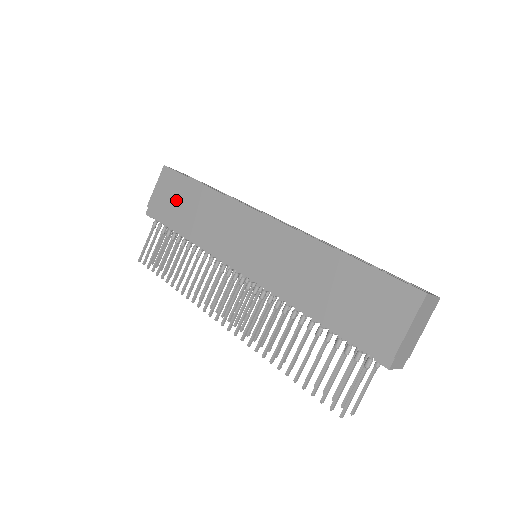
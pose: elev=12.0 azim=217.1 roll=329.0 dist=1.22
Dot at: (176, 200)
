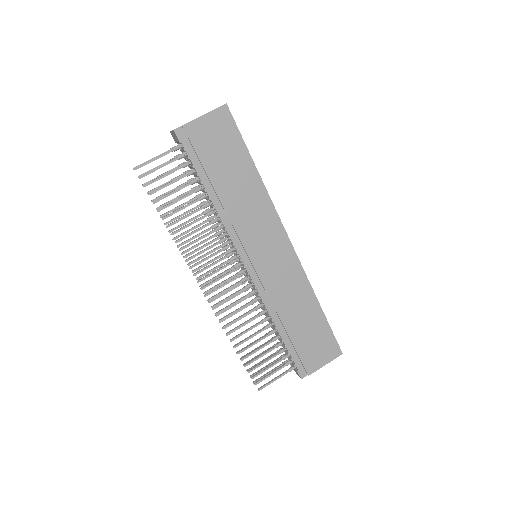
Dot at: (222, 156)
